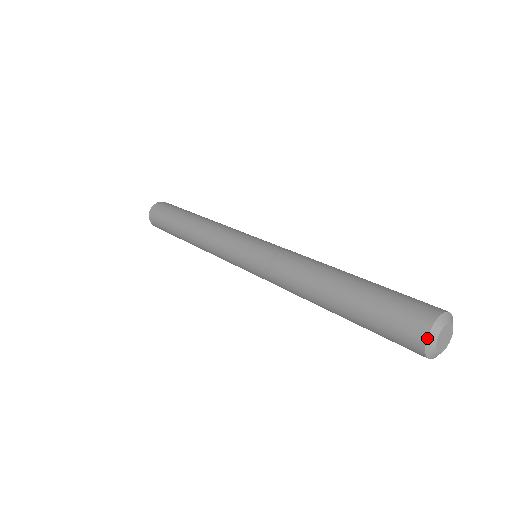
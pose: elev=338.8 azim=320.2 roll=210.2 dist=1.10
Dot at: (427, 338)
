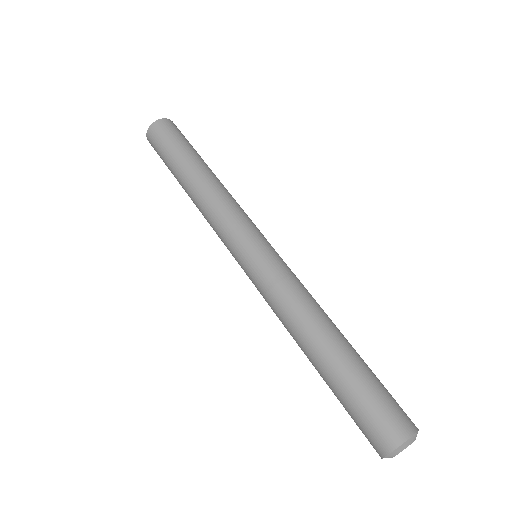
Dot at: (391, 452)
